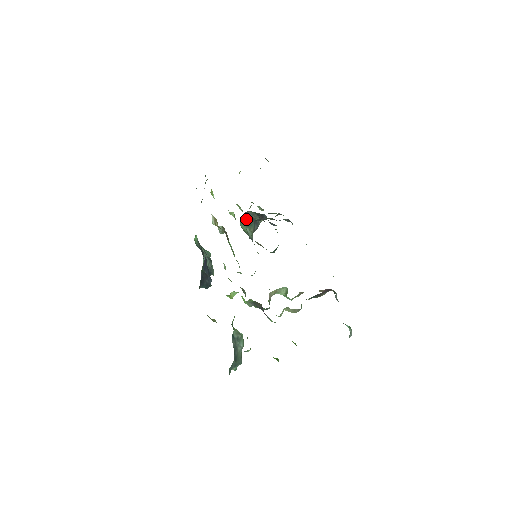
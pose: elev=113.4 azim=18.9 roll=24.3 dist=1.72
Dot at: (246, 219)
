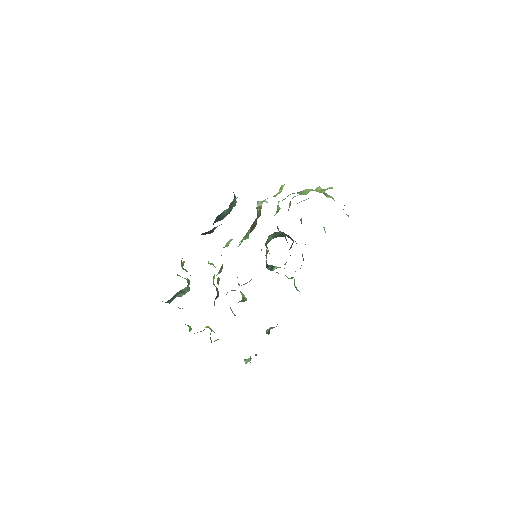
Dot at: (278, 233)
